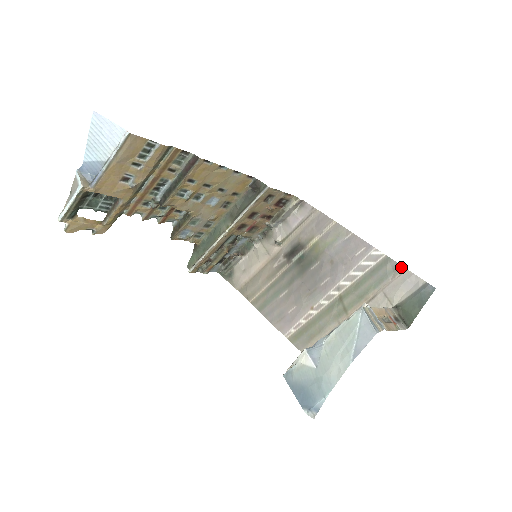
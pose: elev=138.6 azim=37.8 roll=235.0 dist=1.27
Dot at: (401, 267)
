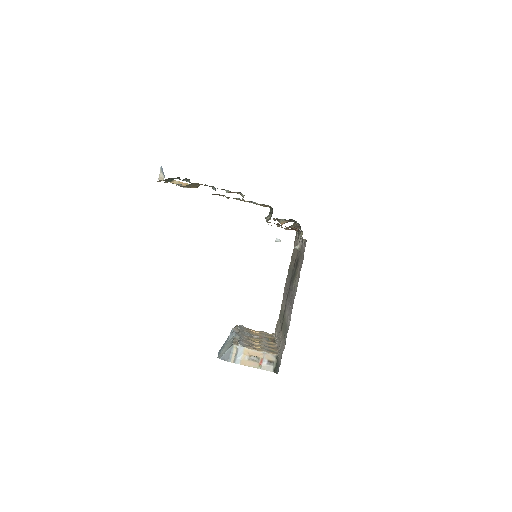
Dot at: (285, 344)
